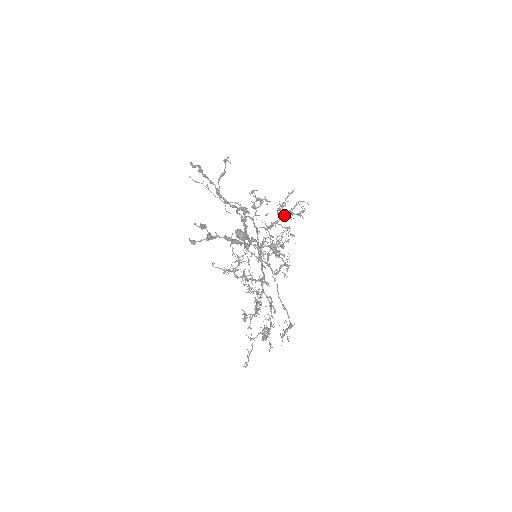
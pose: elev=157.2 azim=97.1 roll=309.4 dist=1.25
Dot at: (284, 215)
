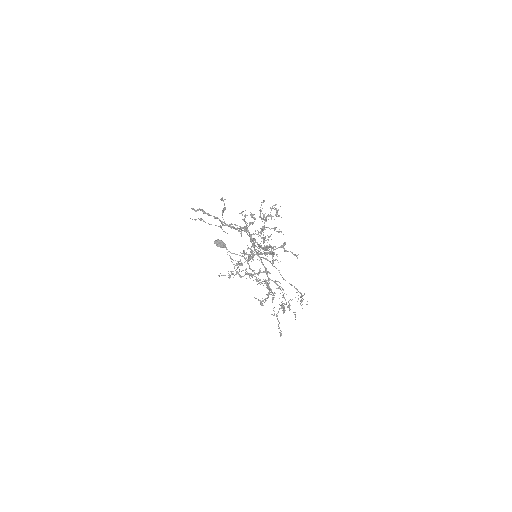
Dot at: occluded
